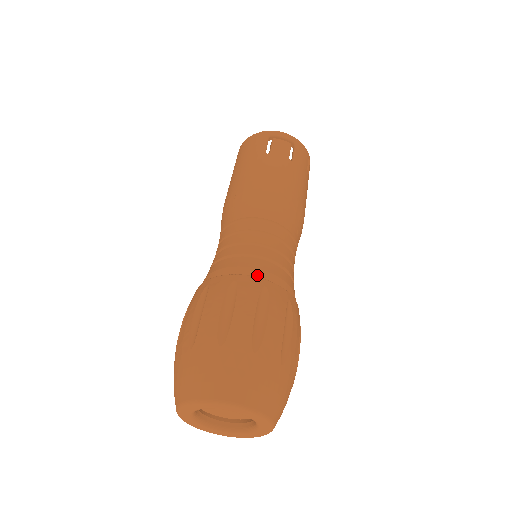
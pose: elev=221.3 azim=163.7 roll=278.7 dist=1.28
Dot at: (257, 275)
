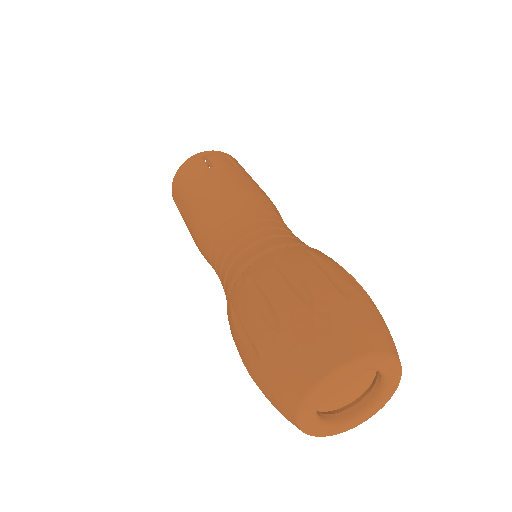
Dot at: occluded
